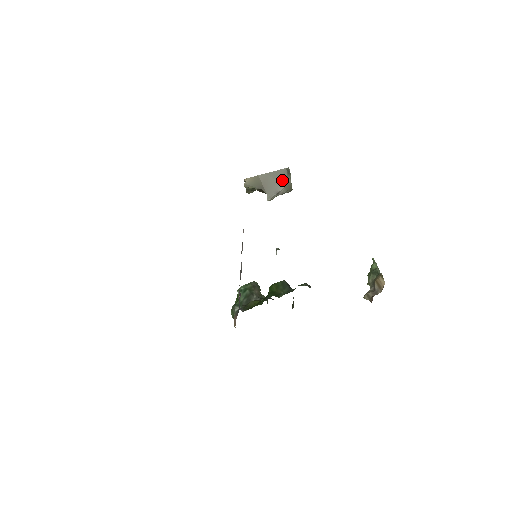
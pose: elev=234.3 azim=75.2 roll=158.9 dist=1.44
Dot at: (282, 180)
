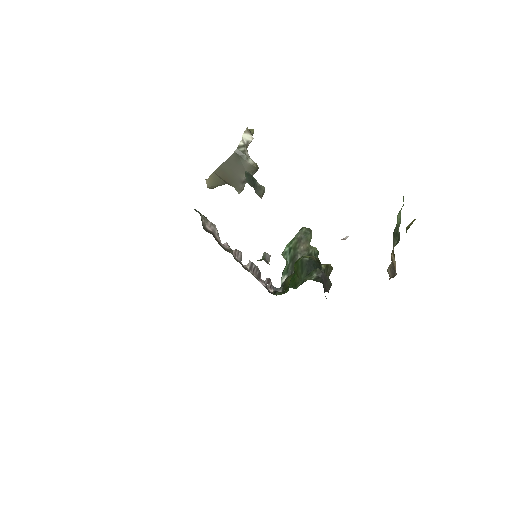
Dot at: (239, 167)
